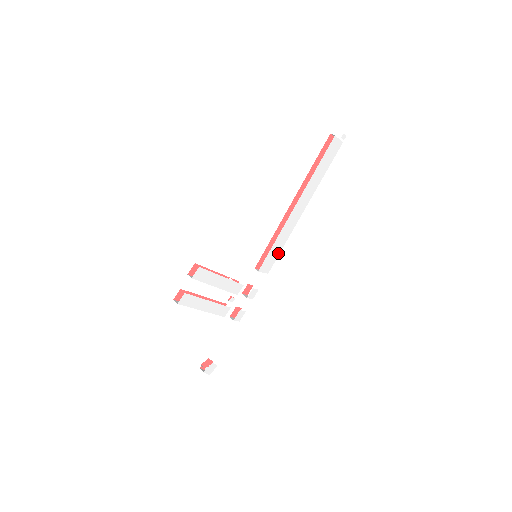
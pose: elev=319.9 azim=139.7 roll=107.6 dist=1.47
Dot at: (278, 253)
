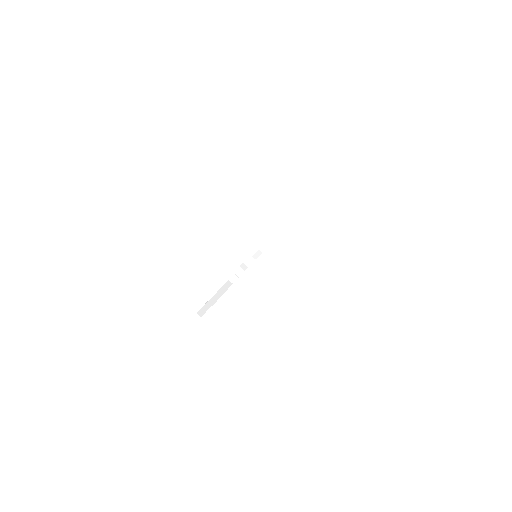
Dot at: occluded
